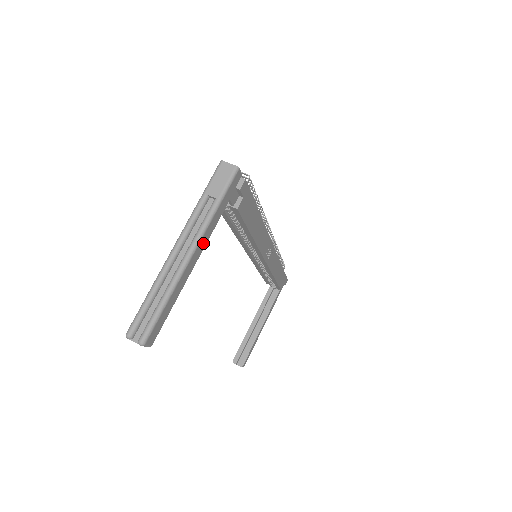
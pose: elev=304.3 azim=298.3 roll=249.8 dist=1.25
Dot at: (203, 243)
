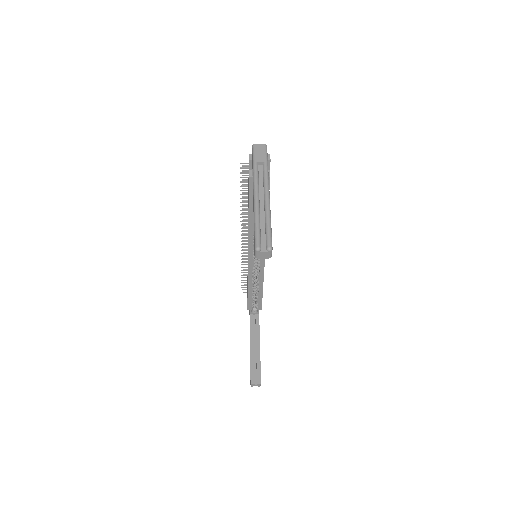
Dot at: occluded
